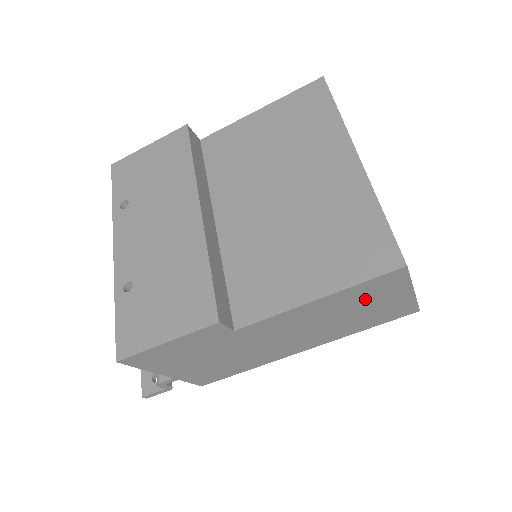
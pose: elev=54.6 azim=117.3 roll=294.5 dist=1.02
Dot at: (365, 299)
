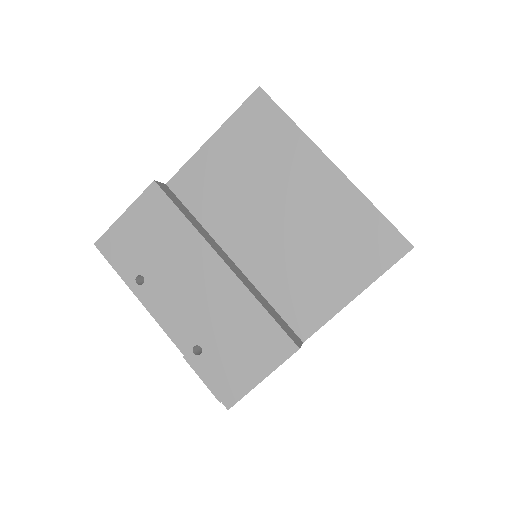
Dot at: occluded
